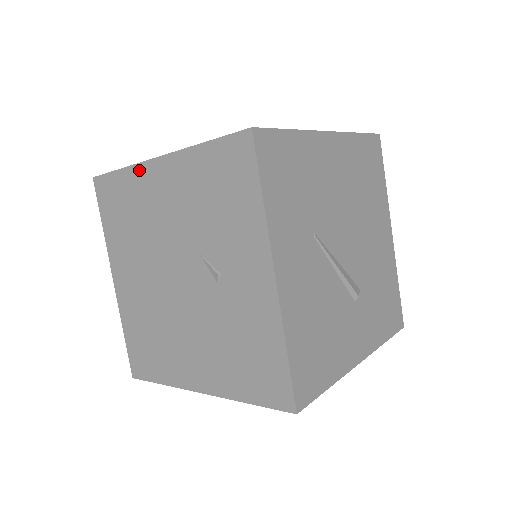
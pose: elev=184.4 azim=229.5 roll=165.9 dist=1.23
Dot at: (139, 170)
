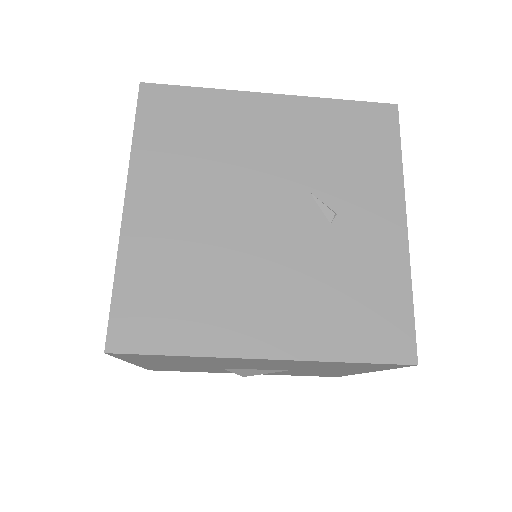
Dot at: (236, 97)
